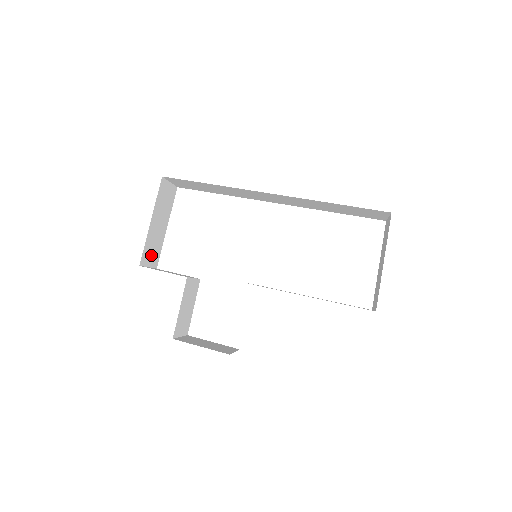
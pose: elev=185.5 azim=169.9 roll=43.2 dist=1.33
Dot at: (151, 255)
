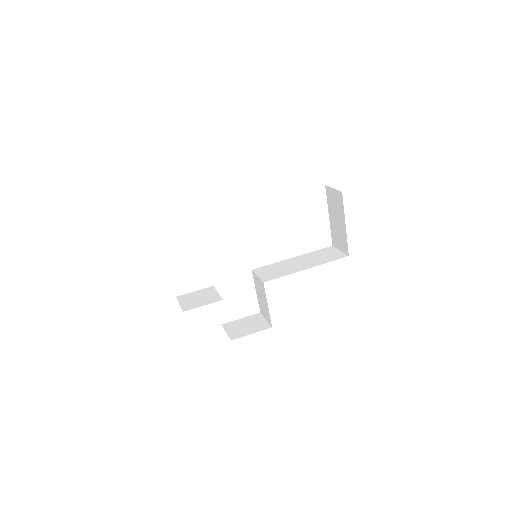
Dot at: occluded
